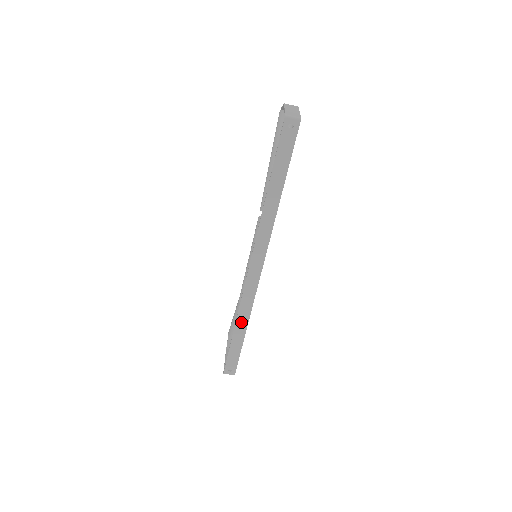
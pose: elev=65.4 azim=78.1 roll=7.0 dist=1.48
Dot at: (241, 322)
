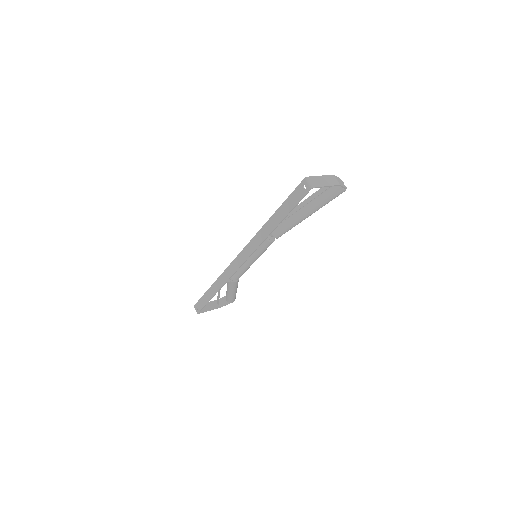
Dot at: (217, 284)
